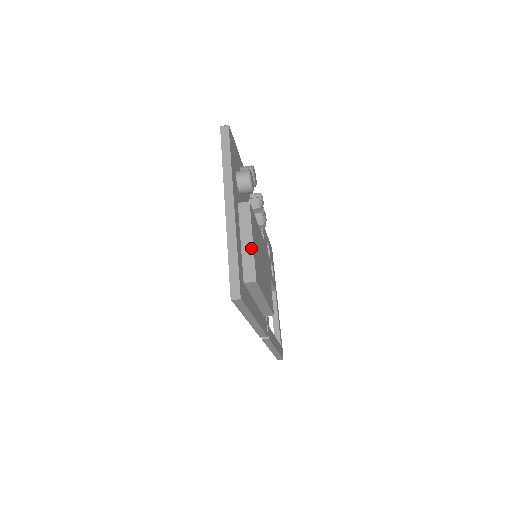
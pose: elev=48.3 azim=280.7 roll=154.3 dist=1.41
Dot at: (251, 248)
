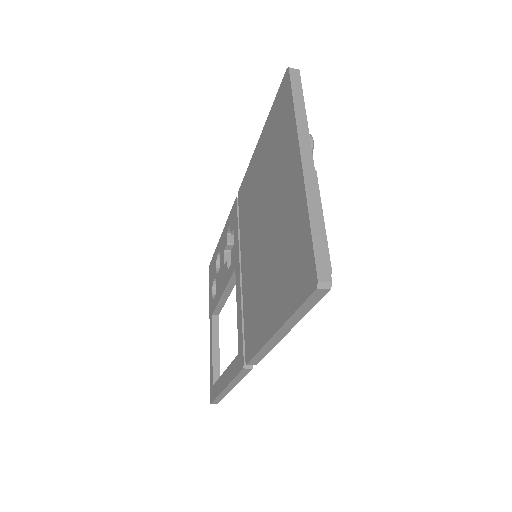
Dot at: occluded
